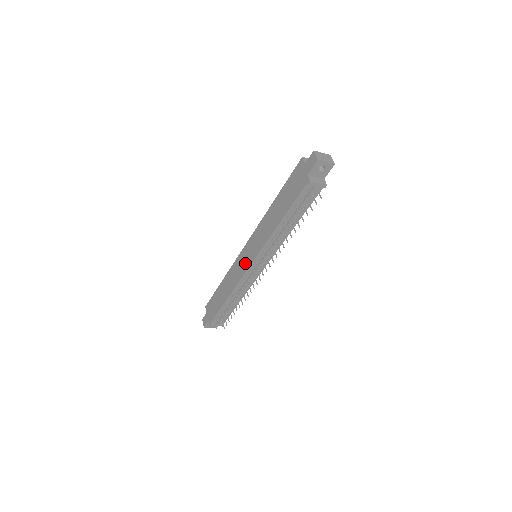
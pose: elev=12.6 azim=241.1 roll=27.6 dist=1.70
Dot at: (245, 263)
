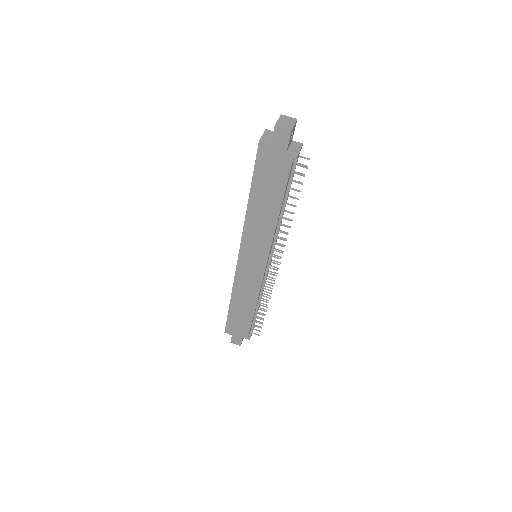
Dot at: (255, 271)
